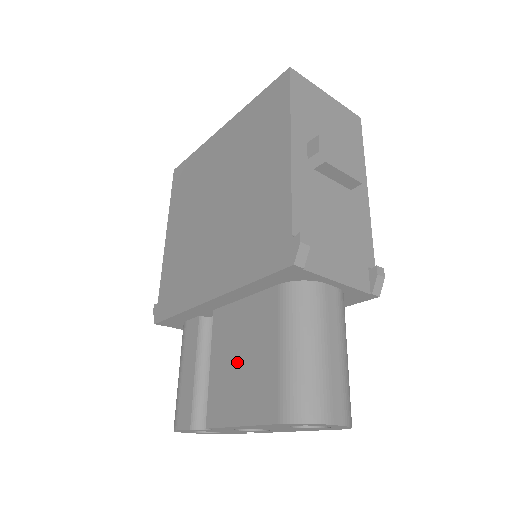
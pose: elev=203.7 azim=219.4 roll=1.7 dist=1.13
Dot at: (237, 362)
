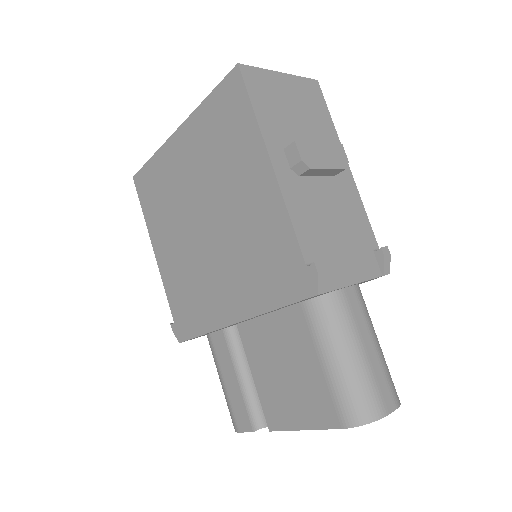
Dot at: (281, 374)
